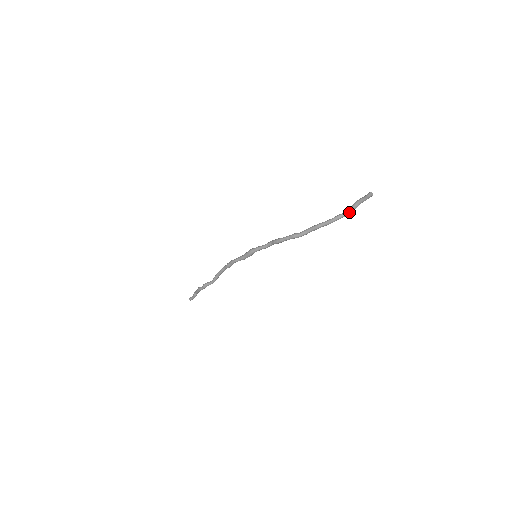
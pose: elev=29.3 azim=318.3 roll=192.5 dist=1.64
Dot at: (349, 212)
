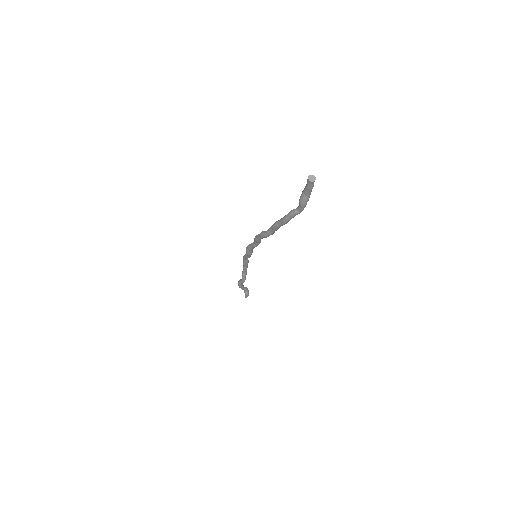
Dot at: (299, 207)
